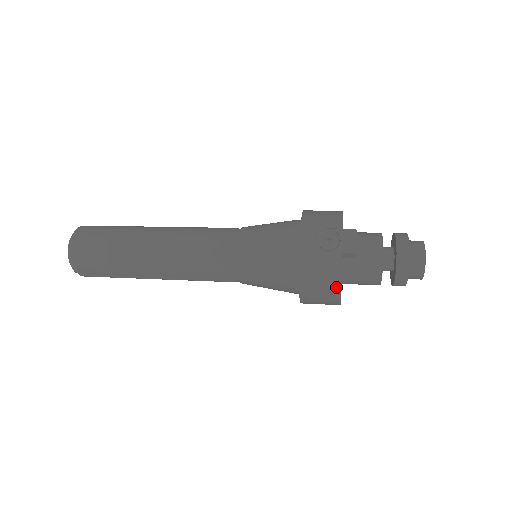
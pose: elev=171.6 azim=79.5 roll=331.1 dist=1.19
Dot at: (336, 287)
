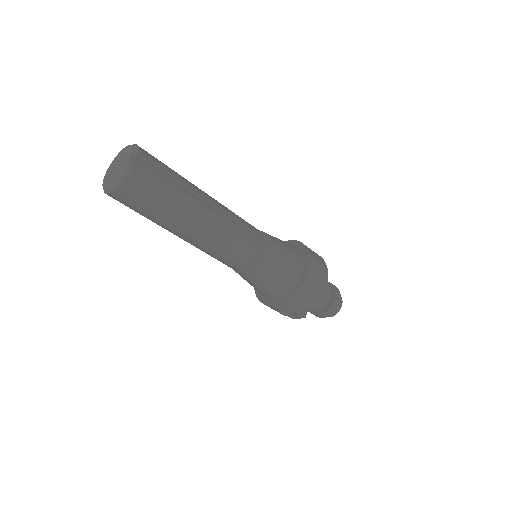
Dot at: (323, 261)
